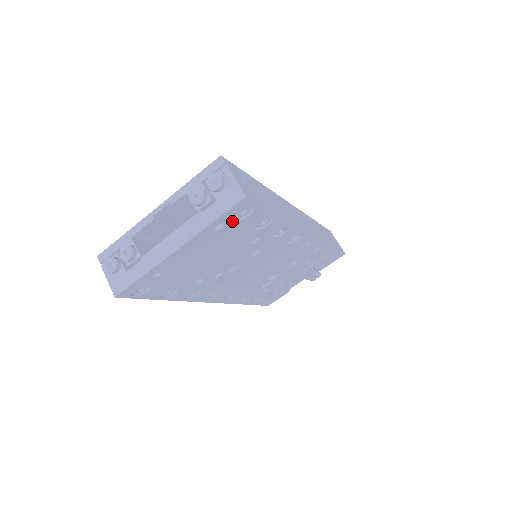
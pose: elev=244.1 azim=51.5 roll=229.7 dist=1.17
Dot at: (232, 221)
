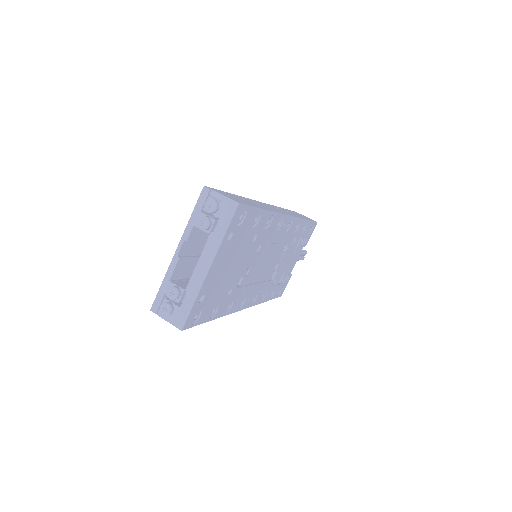
Dot at: (236, 228)
